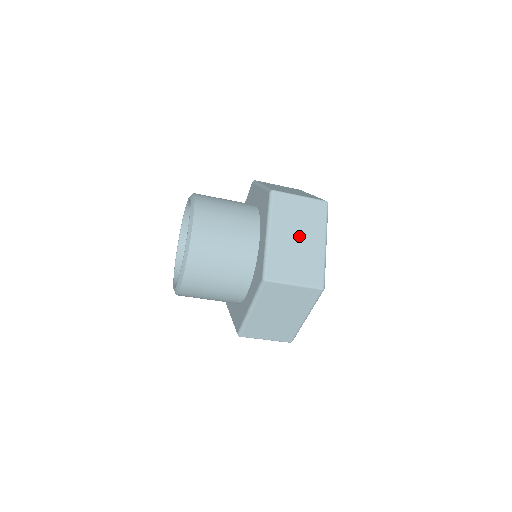
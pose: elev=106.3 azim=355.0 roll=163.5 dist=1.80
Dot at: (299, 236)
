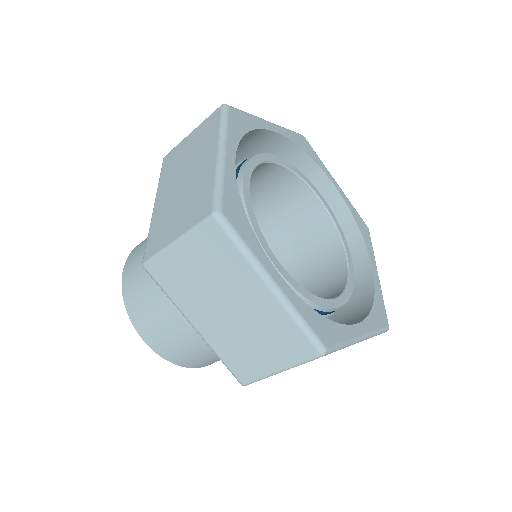
Dot at: (227, 304)
